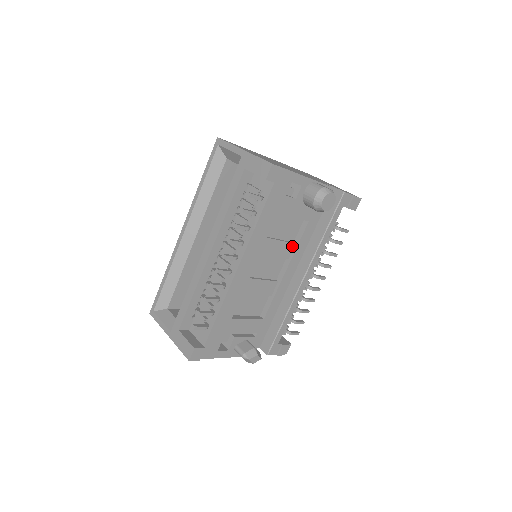
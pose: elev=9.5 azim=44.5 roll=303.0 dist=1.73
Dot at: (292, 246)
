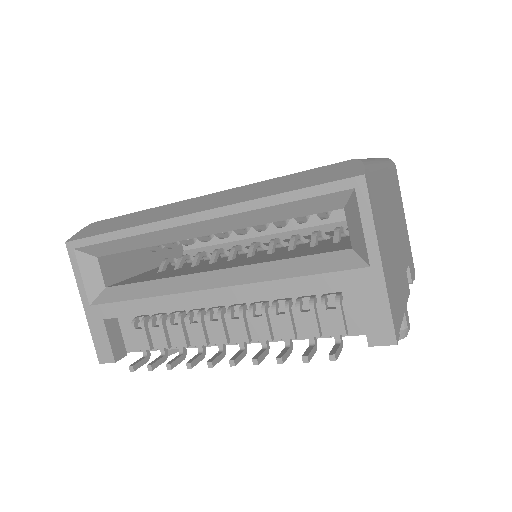
Dot at: occluded
